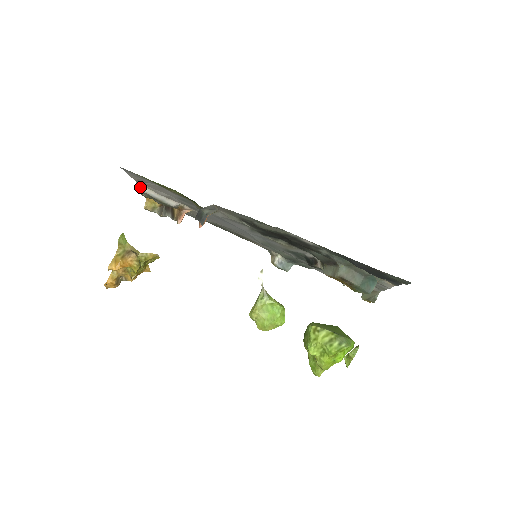
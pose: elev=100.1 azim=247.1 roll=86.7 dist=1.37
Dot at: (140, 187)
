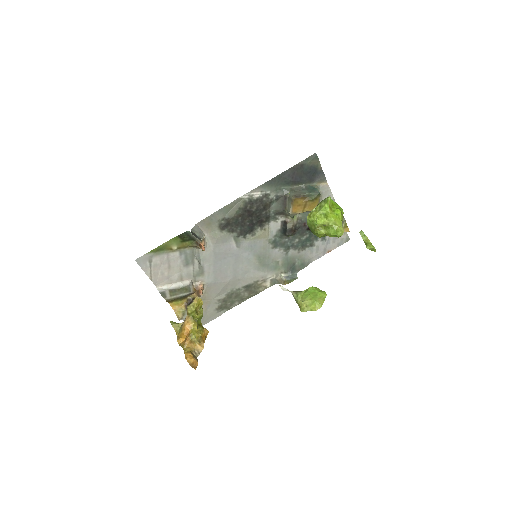
Dot at: (160, 289)
